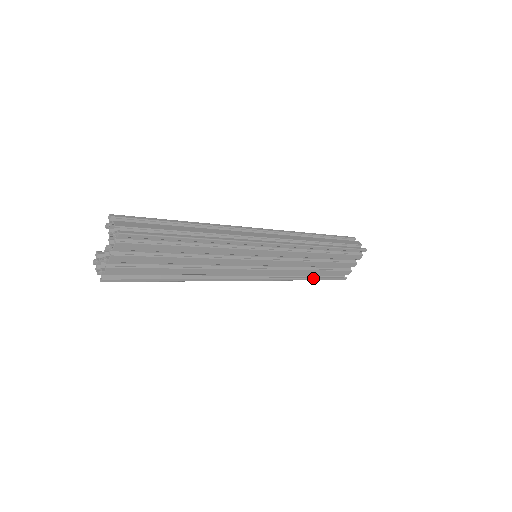
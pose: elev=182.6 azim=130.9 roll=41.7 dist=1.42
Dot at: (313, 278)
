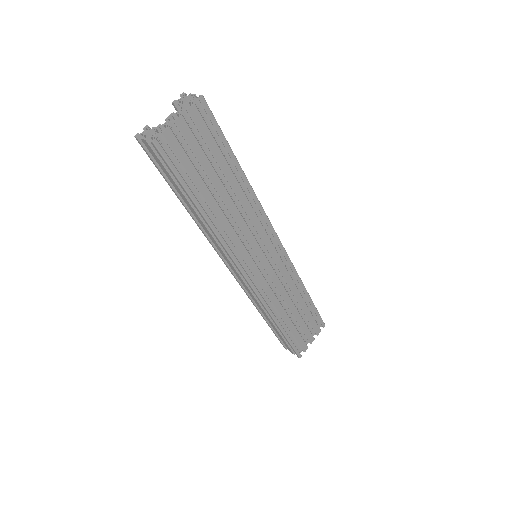
Dot at: (283, 329)
